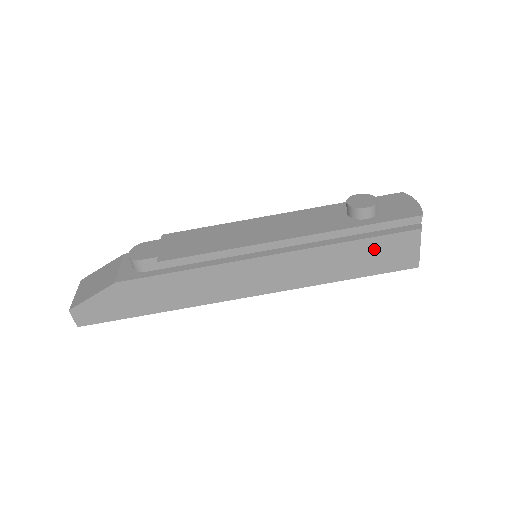
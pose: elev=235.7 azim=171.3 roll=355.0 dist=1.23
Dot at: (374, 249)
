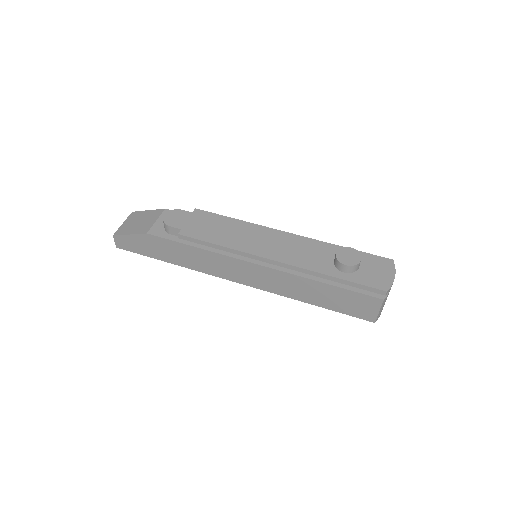
Dot at: (342, 296)
